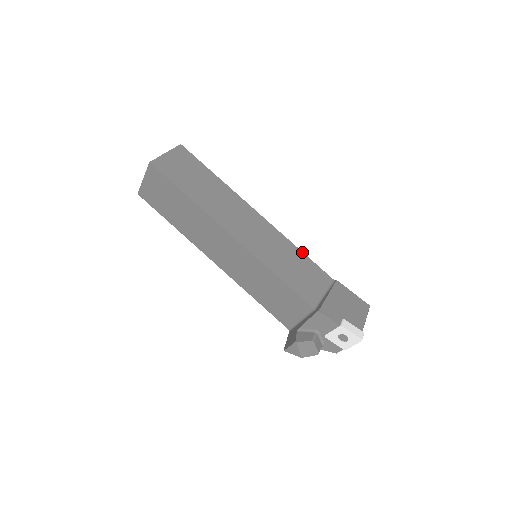
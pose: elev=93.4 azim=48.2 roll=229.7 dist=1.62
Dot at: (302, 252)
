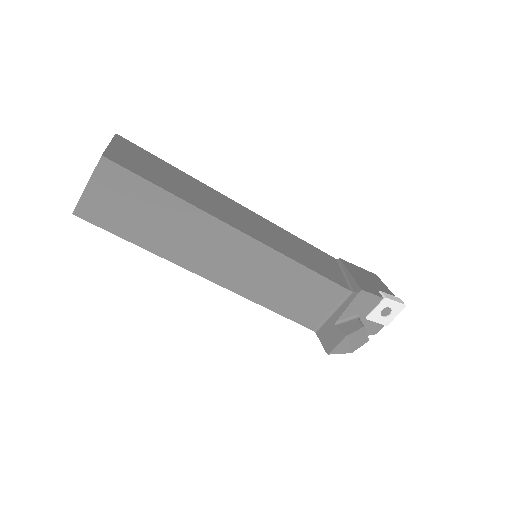
Dot at: (299, 238)
